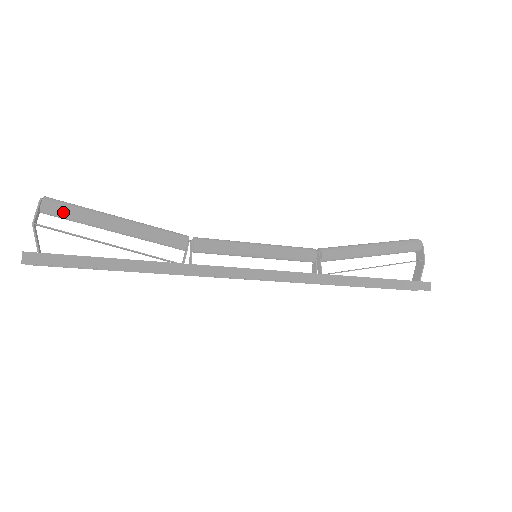
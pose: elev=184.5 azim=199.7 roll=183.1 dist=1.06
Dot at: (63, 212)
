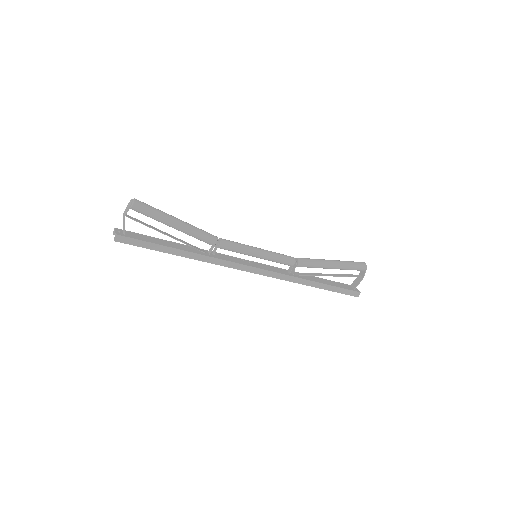
Dot at: (144, 213)
